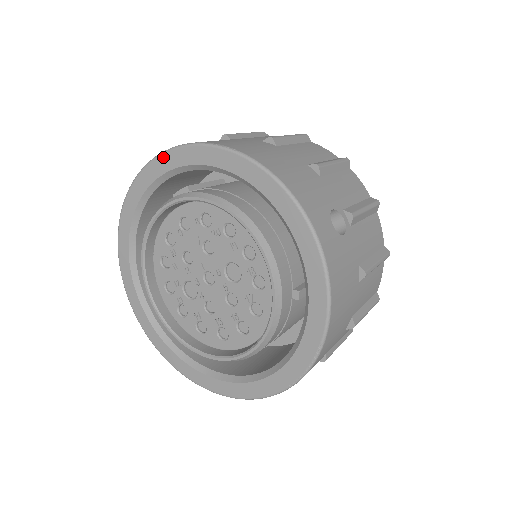
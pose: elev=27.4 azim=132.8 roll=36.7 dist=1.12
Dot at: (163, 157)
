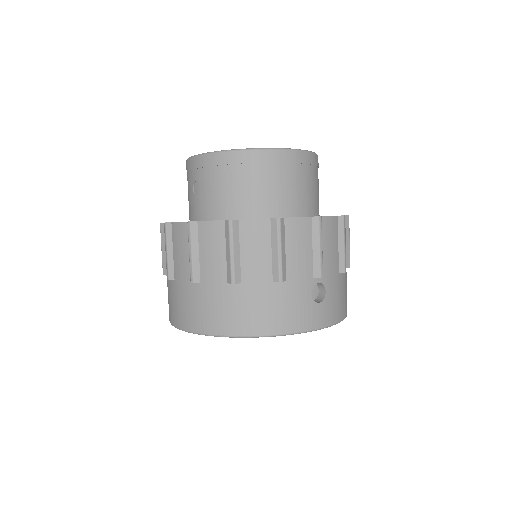
Dot at: (188, 332)
